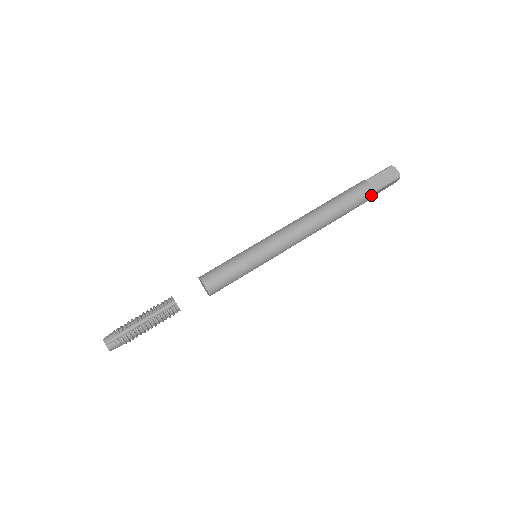
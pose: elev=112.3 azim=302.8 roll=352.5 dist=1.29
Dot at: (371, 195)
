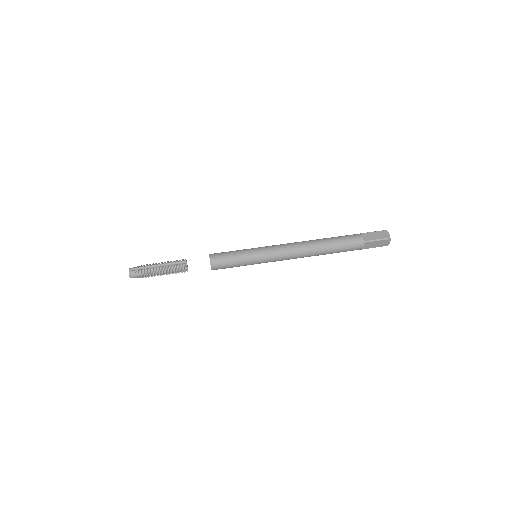
Dot at: (361, 244)
